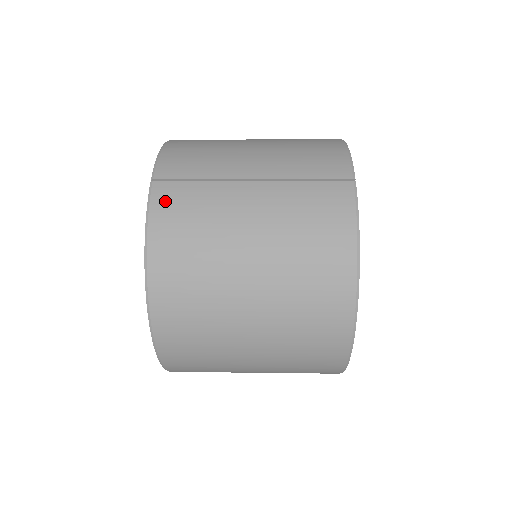
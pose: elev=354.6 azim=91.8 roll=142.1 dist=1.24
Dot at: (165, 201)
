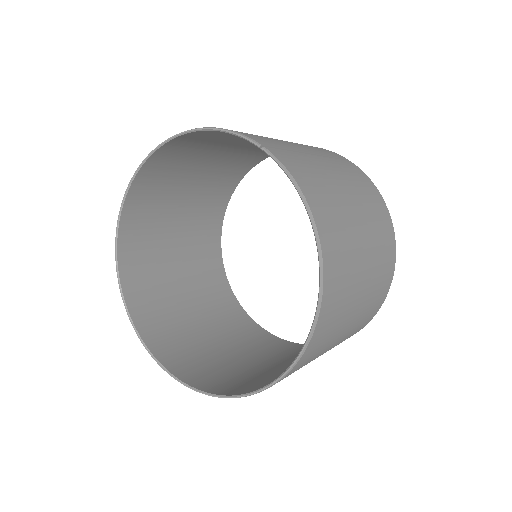
Dot at: (289, 163)
